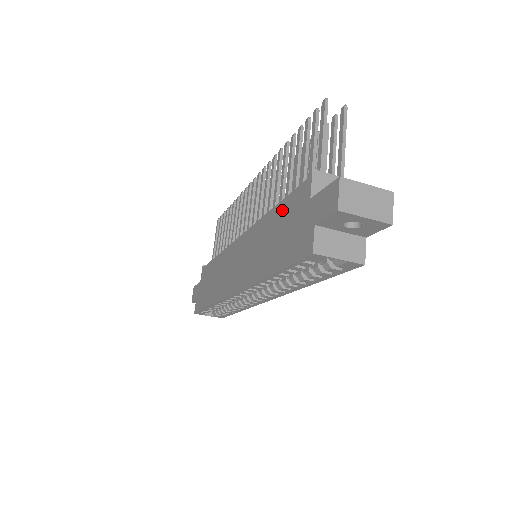
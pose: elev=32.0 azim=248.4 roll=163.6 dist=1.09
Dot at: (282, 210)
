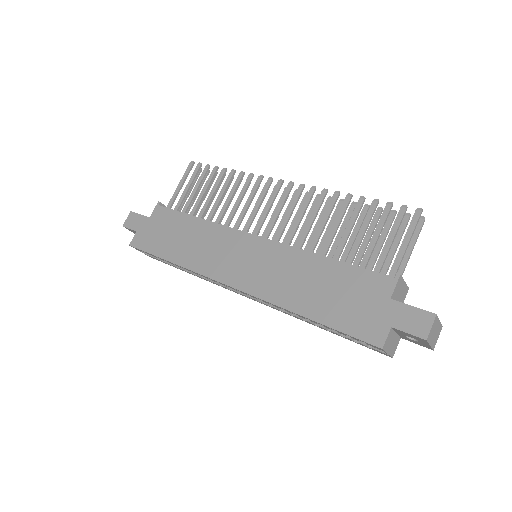
Dot at: (343, 273)
